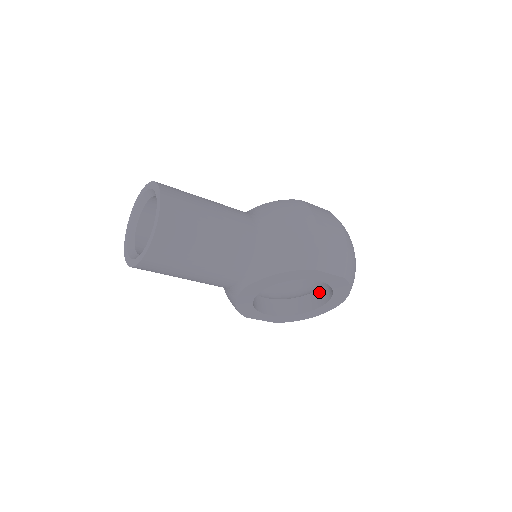
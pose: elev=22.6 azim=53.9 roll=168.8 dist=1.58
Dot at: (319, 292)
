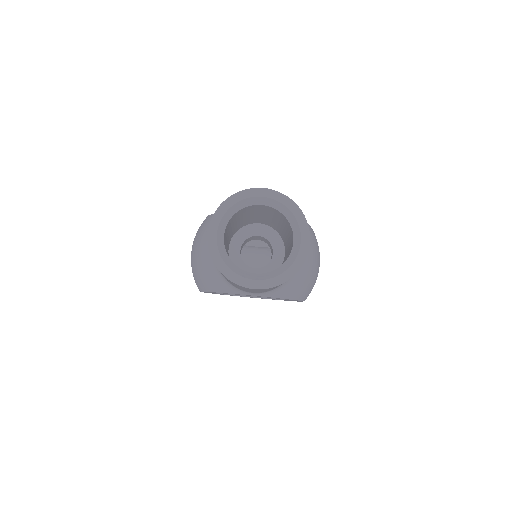
Dot at: occluded
